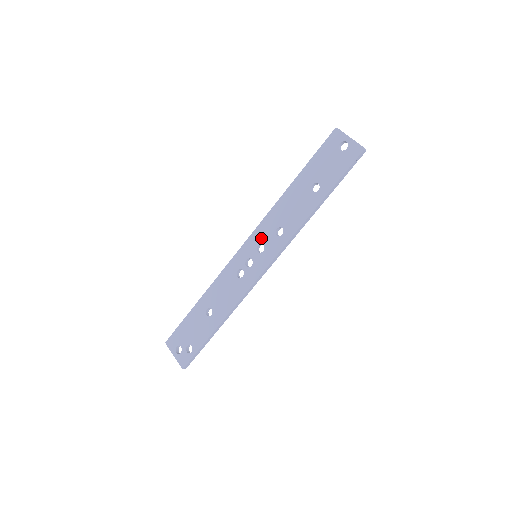
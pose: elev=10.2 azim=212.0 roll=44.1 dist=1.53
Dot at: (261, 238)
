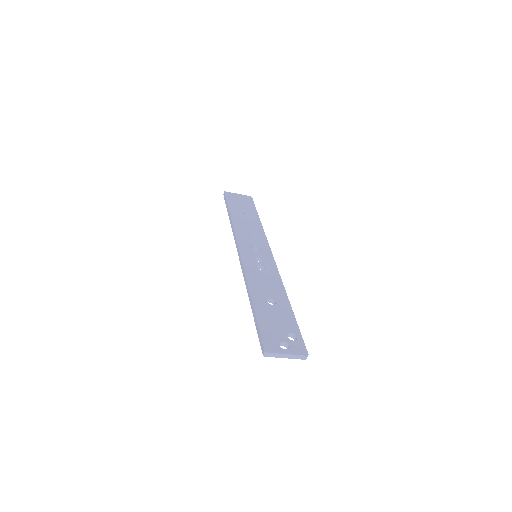
Dot at: (248, 244)
